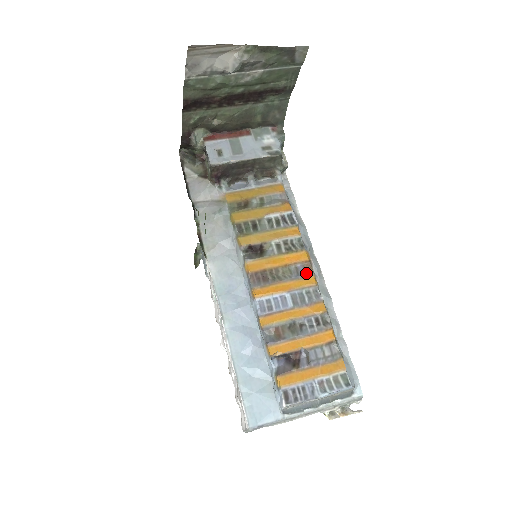
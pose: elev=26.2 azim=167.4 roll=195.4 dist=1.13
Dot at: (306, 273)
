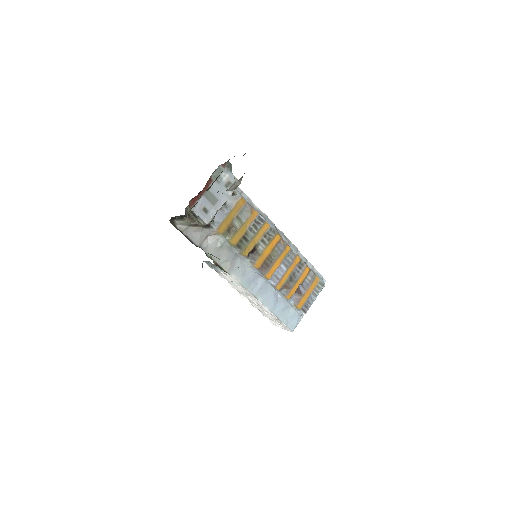
Dot at: (284, 247)
